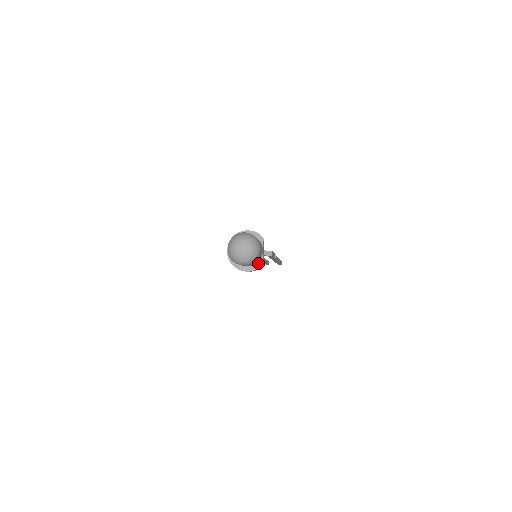
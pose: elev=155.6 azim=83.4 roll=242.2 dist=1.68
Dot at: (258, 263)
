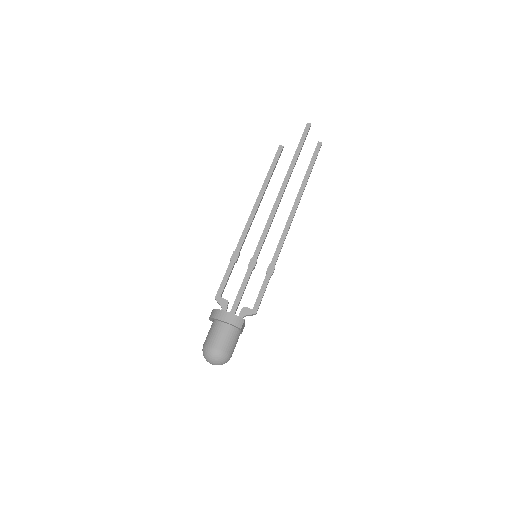
Dot at: occluded
